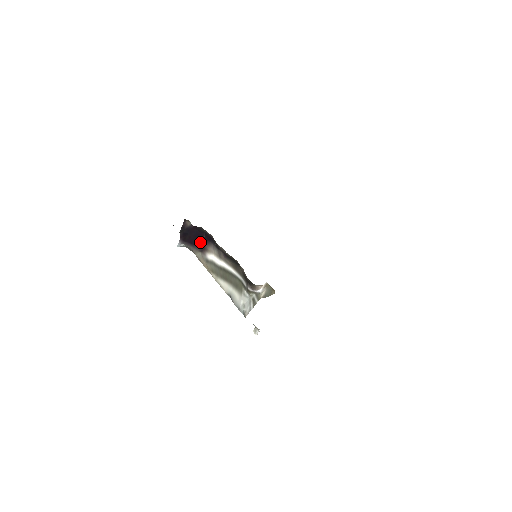
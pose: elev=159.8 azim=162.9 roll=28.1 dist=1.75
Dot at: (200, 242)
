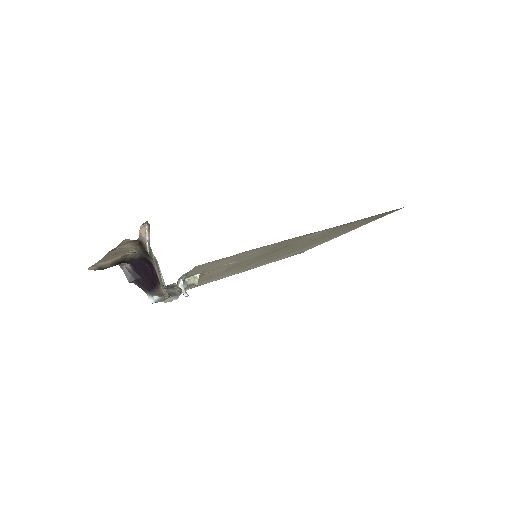
Dot at: (154, 276)
